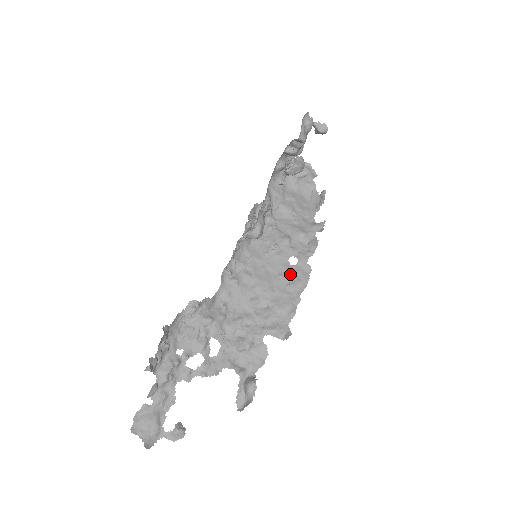
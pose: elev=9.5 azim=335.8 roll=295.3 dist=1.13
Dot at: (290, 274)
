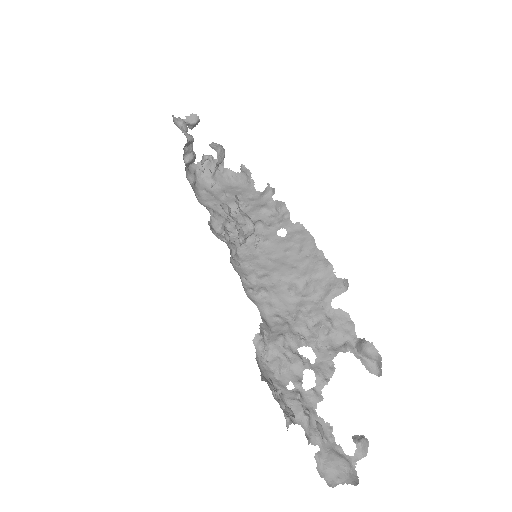
Dot at: (292, 243)
